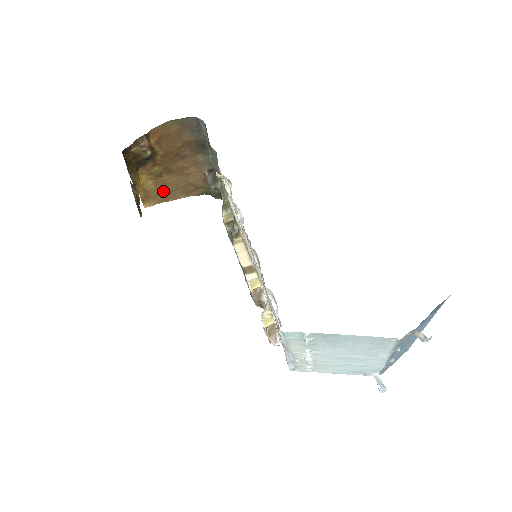
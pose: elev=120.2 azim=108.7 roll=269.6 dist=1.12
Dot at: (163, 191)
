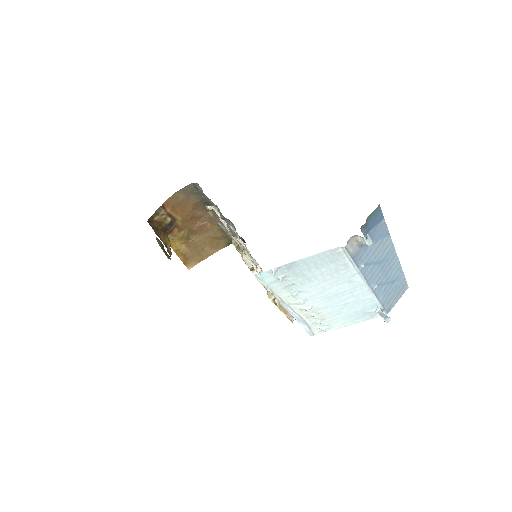
Dot at: (196, 251)
